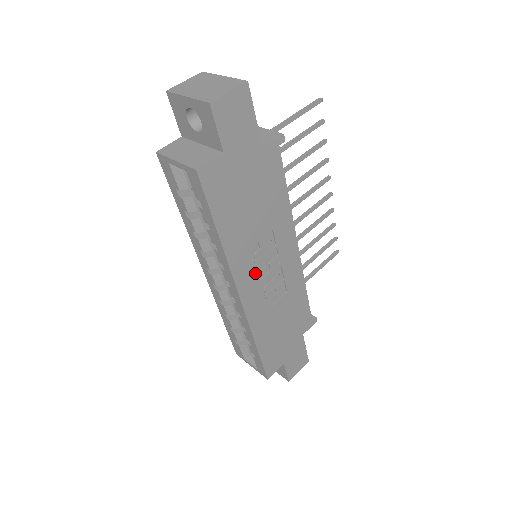
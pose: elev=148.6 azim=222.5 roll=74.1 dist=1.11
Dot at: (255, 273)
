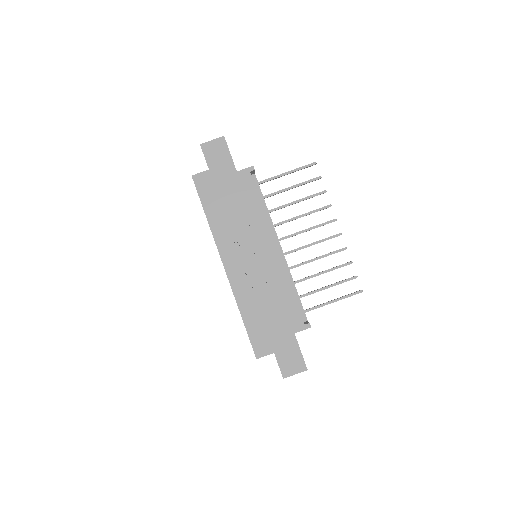
Dot at: (236, 253)
